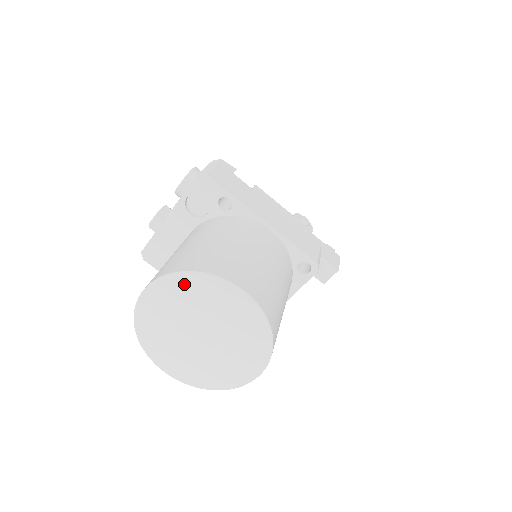
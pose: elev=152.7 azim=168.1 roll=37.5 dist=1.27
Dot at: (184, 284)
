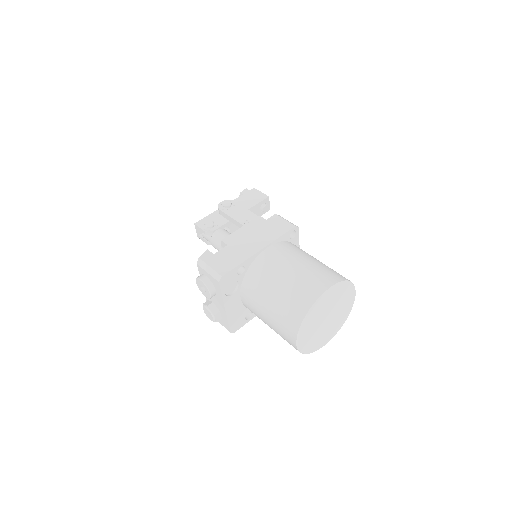
Dot at: (308, 320)
